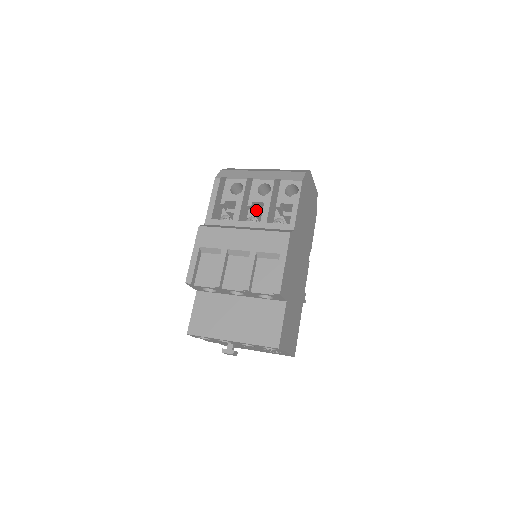
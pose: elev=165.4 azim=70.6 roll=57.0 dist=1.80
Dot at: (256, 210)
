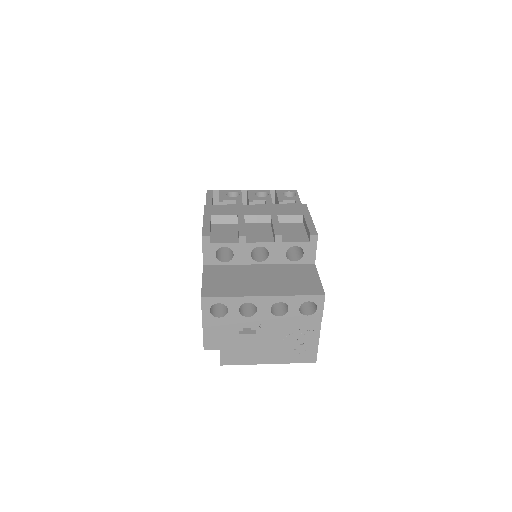
Dot at: occluded
